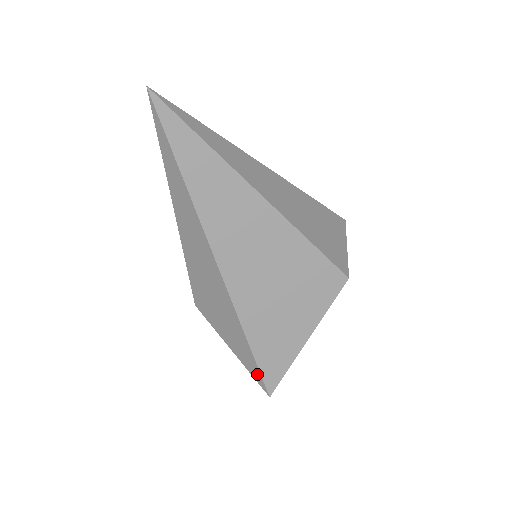
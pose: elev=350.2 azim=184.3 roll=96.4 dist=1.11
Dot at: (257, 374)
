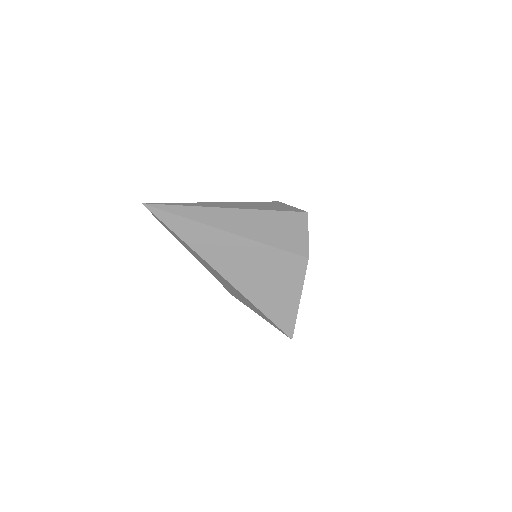
Dot at: (278, 328)
